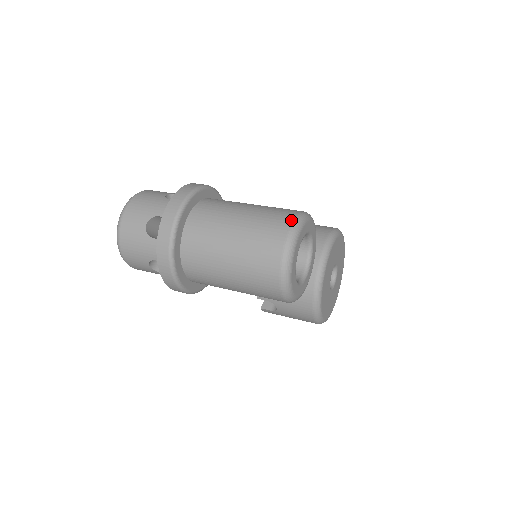
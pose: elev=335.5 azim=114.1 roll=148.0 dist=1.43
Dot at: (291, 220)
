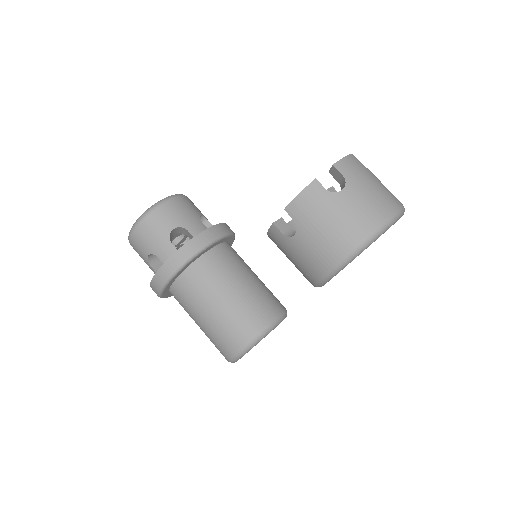
Dot at: (226, 359)
